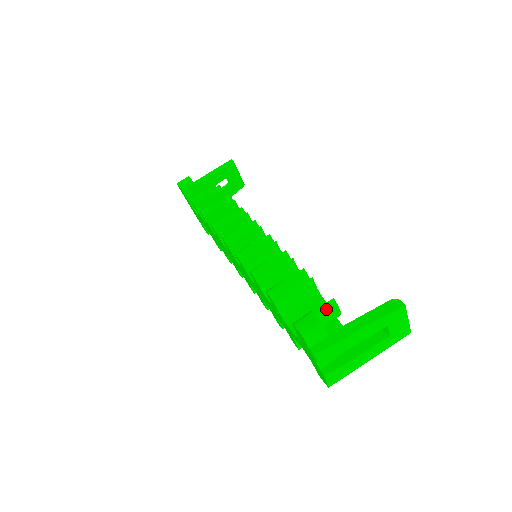
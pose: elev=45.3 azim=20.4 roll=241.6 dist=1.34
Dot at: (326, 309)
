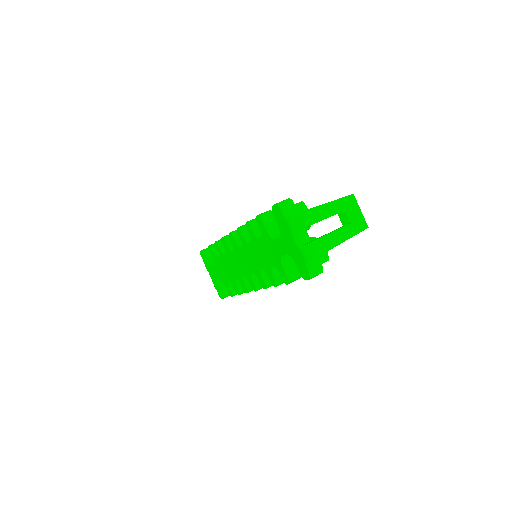
Dot at: (297, 207)
